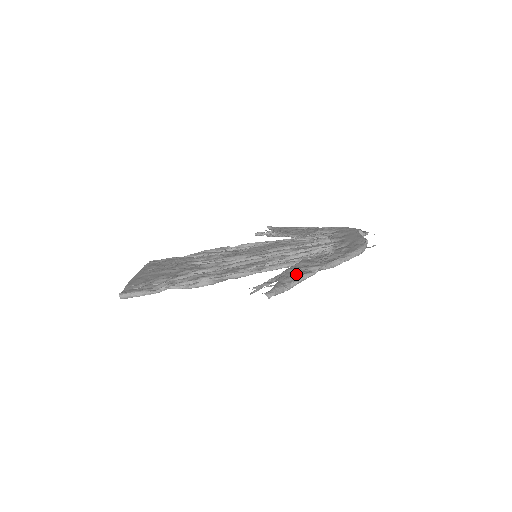
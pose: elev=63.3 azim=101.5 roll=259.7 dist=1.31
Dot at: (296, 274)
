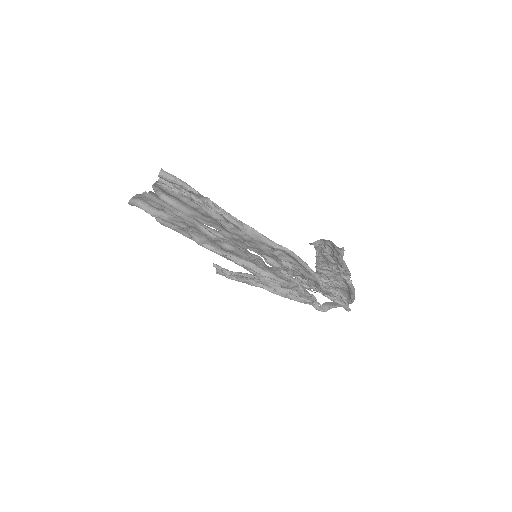
Dot at: occluded
